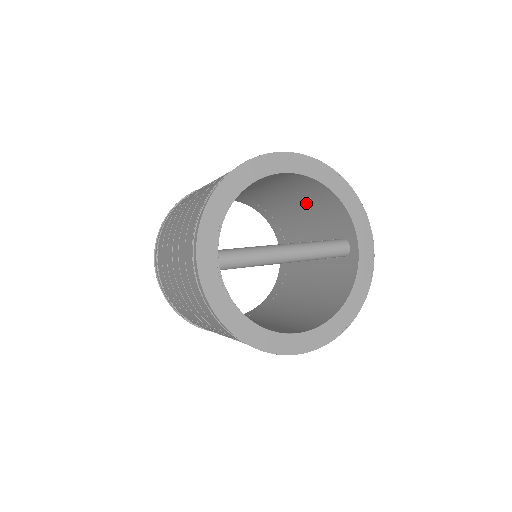
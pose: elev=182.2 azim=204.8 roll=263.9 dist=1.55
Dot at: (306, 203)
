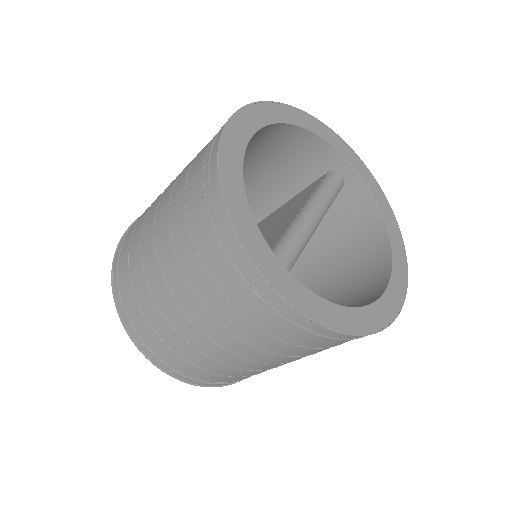
Dot at: (261, 166)
